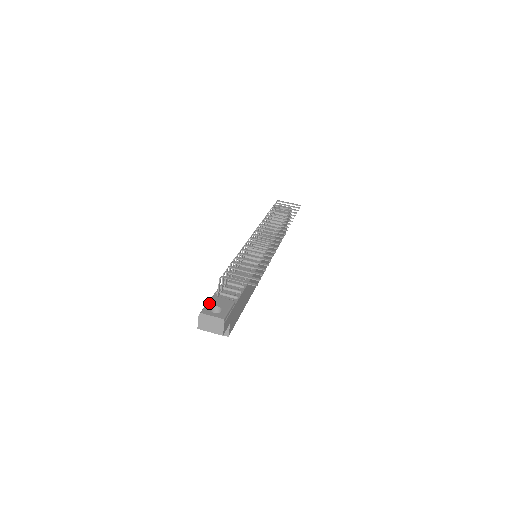
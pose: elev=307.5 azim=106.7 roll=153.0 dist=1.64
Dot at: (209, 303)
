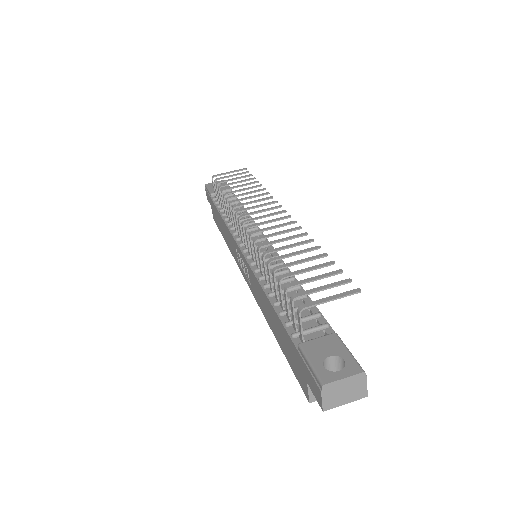
Dot at: (312, 360)
